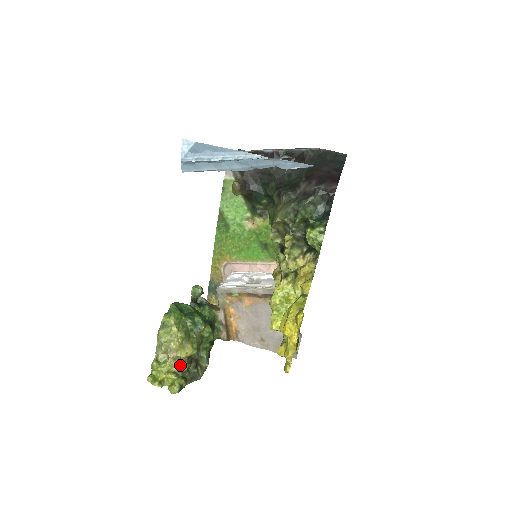
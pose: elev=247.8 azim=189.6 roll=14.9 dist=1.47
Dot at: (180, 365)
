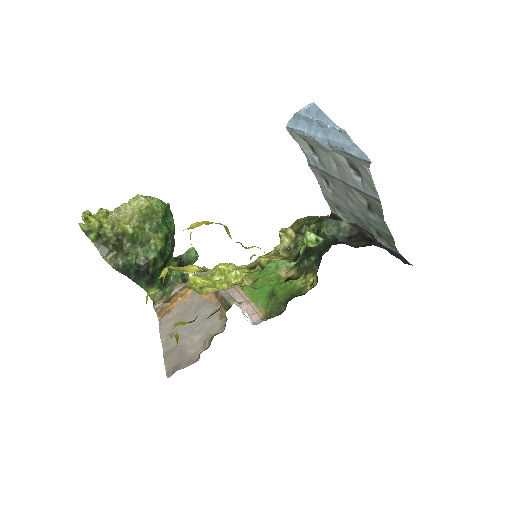
Dot at: (111, 228)
